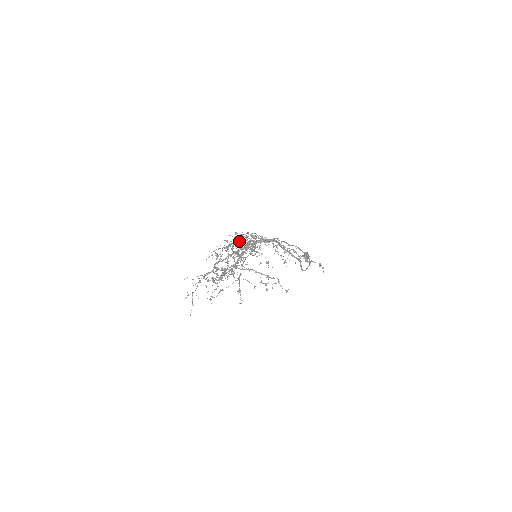
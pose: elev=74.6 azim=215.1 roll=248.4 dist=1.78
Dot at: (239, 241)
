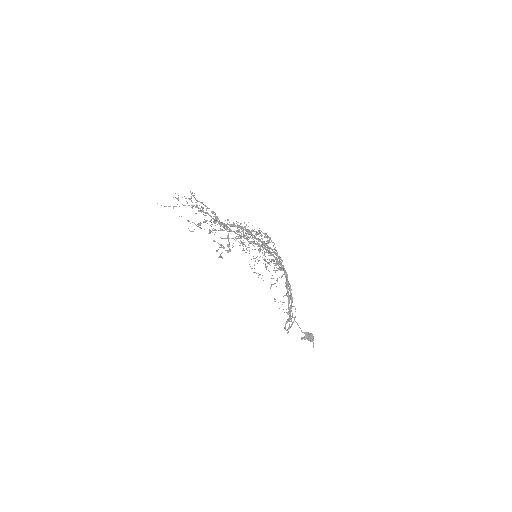
Dot at: occluded
